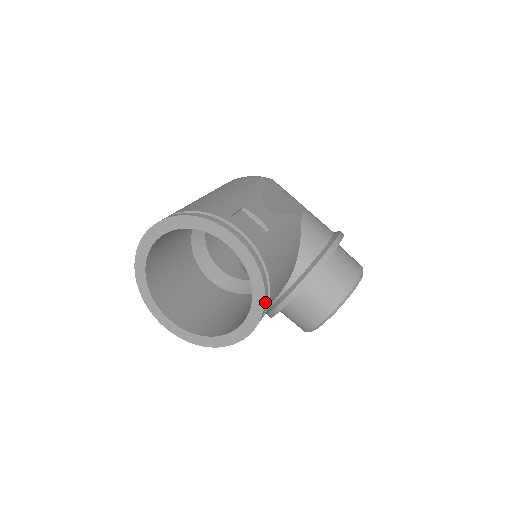
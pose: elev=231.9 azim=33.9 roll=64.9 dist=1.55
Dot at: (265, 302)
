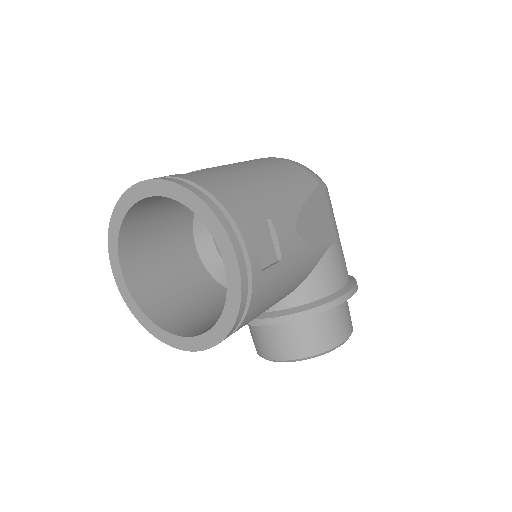
Dot at: (225, 338)
